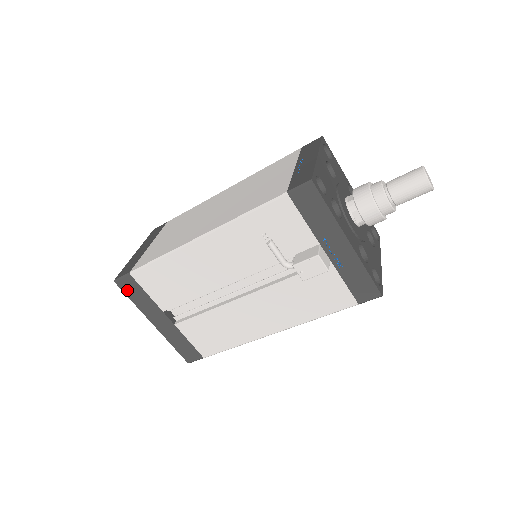
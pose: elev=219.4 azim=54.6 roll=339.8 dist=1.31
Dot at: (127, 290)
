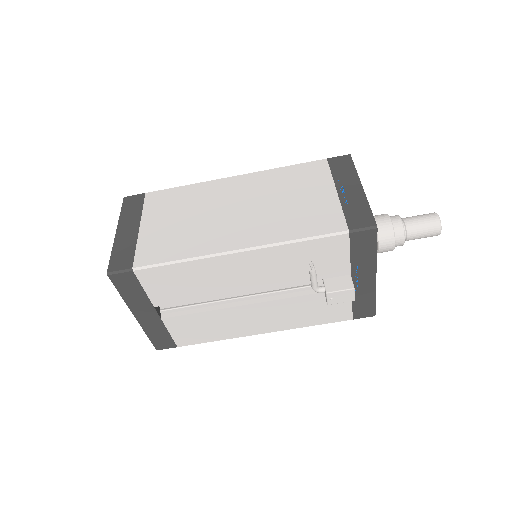
Dot at: (120, 284)
